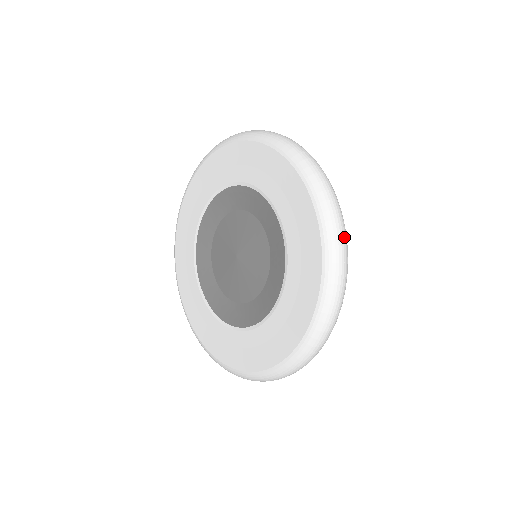
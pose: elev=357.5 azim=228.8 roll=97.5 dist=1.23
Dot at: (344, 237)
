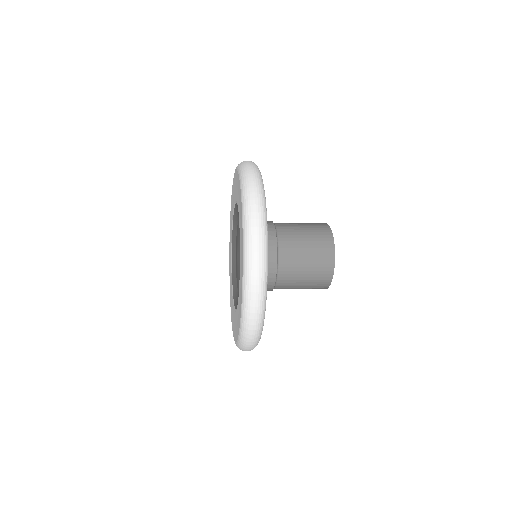
Dot at: (258, 289)
